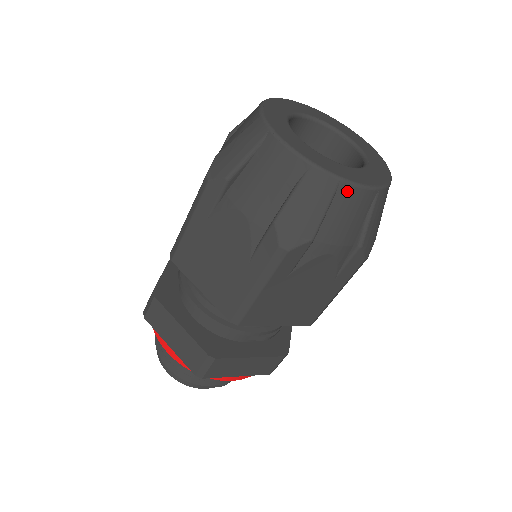
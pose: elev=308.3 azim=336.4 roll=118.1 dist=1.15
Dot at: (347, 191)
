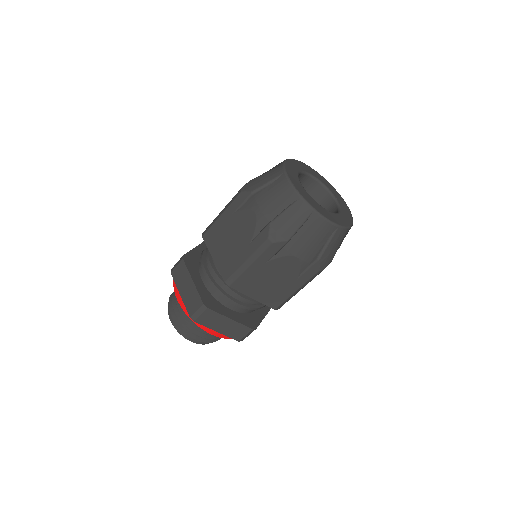
Dot at: (348, 231)
